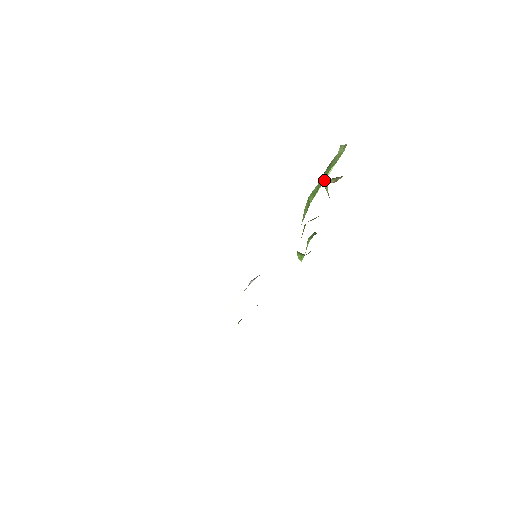
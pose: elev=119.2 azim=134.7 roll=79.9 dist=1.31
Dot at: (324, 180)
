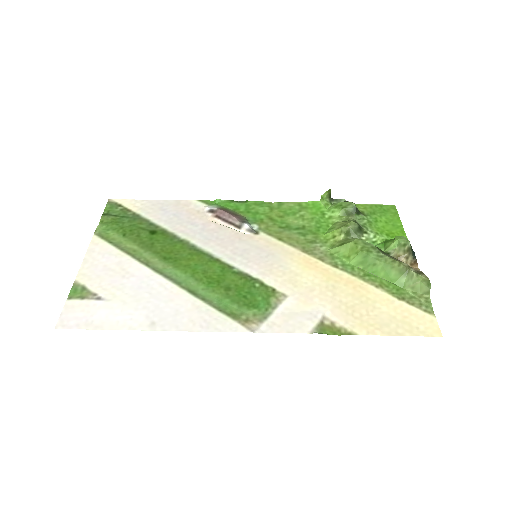
Dot at: (379, 277)
